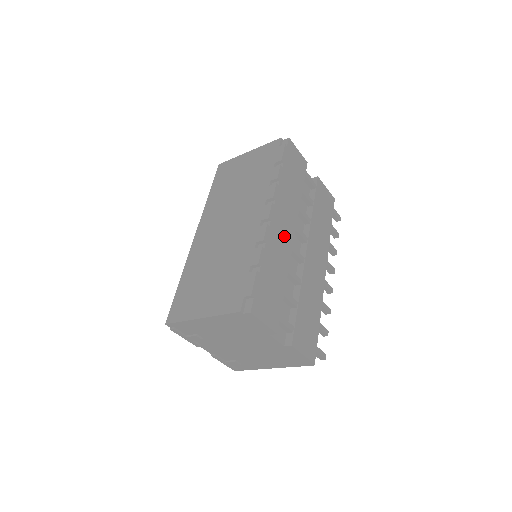
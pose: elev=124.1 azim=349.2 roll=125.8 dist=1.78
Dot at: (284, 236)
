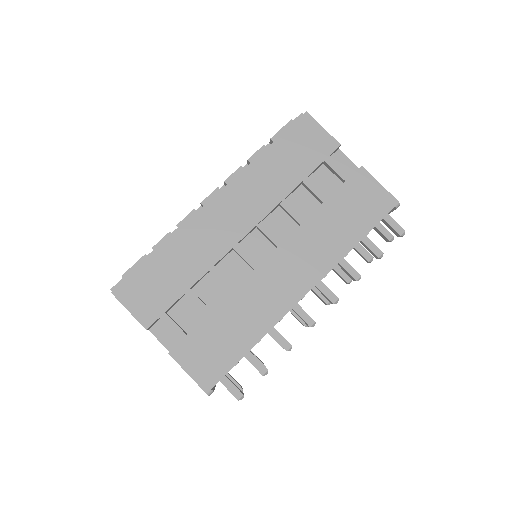
Dot at: (224, 229)
